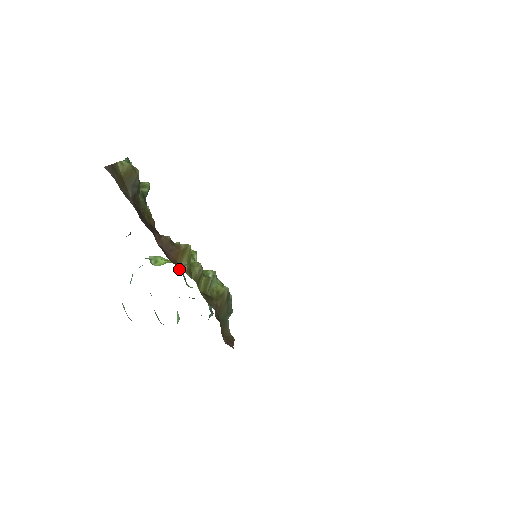
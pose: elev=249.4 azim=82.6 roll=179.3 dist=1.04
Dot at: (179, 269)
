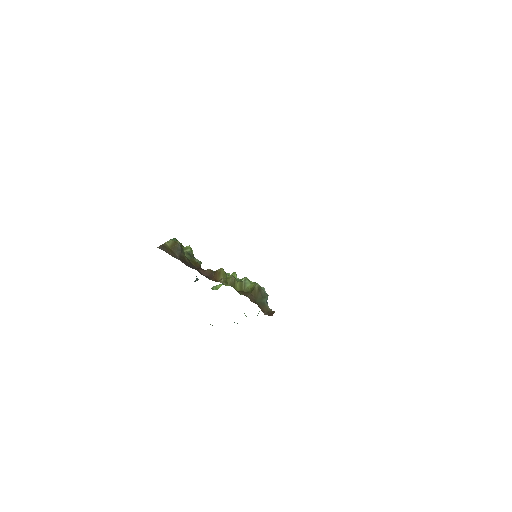
Dot at: (226, 285)
